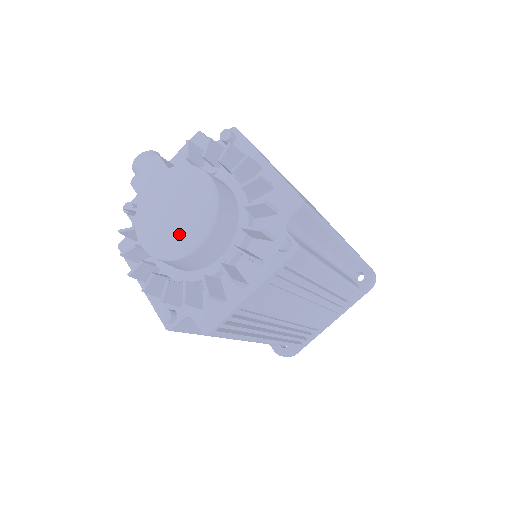
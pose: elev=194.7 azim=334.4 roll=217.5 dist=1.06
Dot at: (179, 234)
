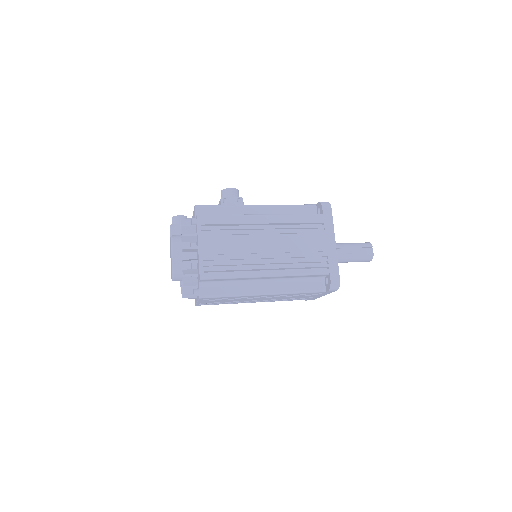
Dot at: occluded
